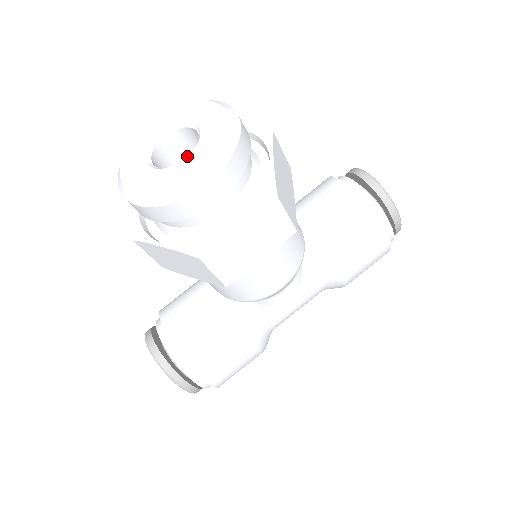
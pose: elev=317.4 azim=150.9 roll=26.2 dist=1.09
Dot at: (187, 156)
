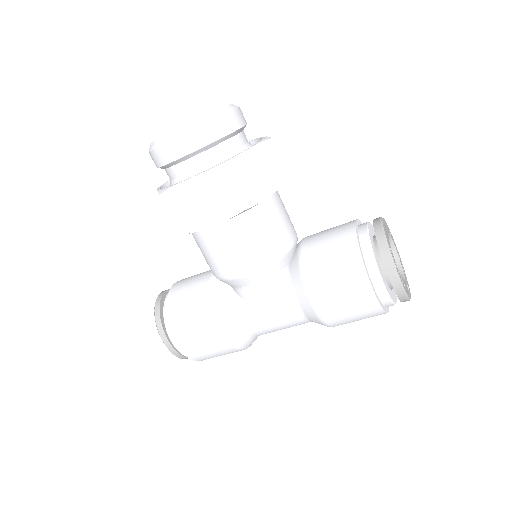
Dot at: occluded
